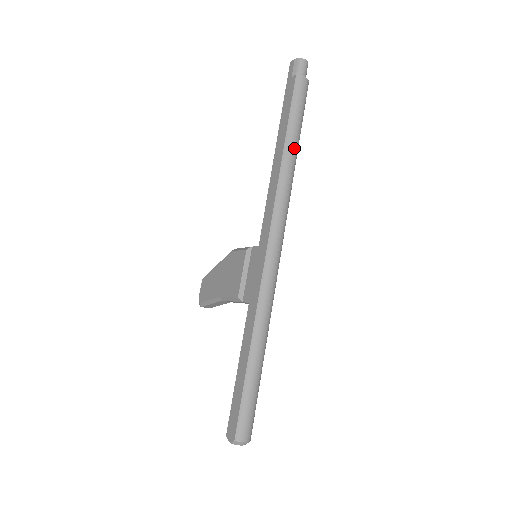
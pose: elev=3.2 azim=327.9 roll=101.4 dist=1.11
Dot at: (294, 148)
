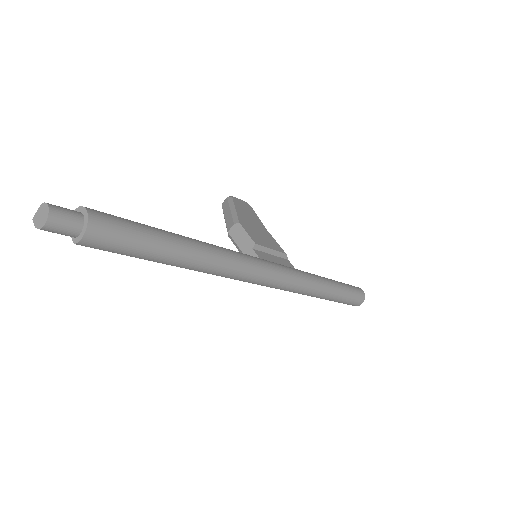
Dot at: (184, 260)
